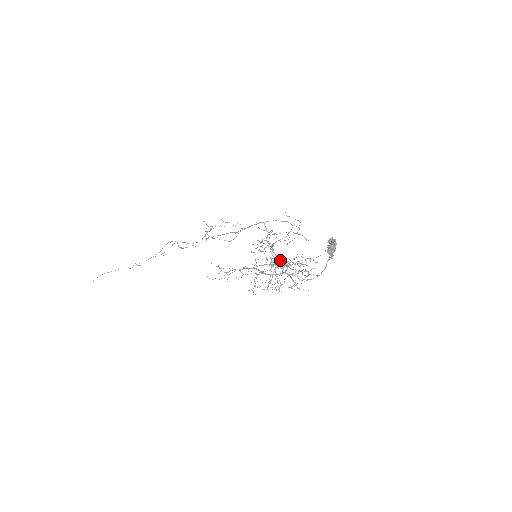
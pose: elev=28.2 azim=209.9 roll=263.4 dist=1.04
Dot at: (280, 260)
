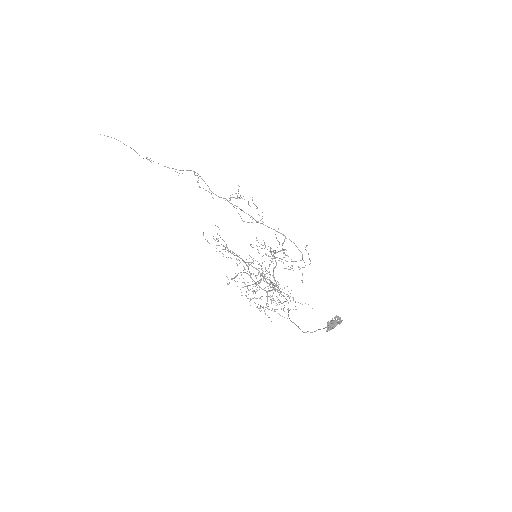
Dot at: occluded
